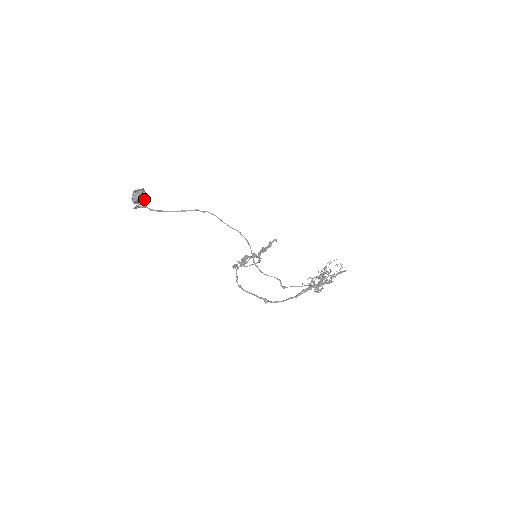
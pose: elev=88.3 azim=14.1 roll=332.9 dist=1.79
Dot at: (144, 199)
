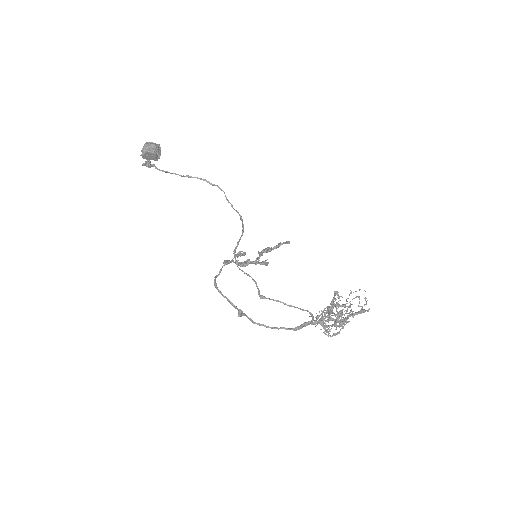
Dot at: (156, 156)
